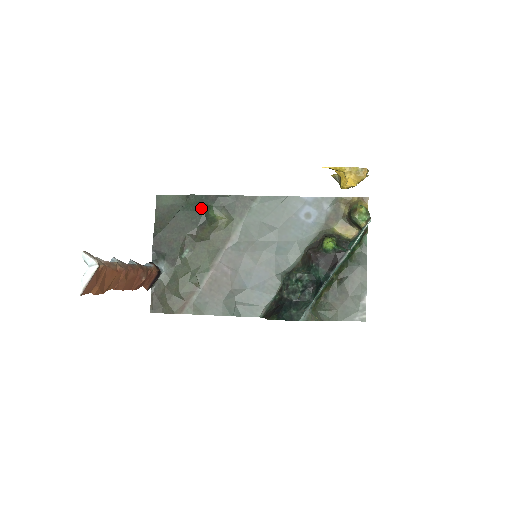
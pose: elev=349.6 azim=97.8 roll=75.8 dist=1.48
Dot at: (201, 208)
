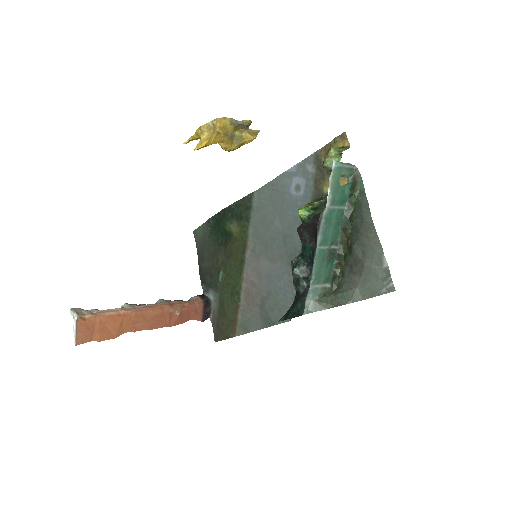
Dot at: (220, 227)
